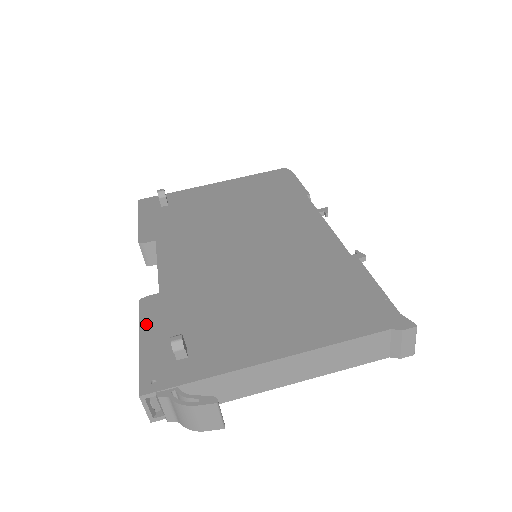
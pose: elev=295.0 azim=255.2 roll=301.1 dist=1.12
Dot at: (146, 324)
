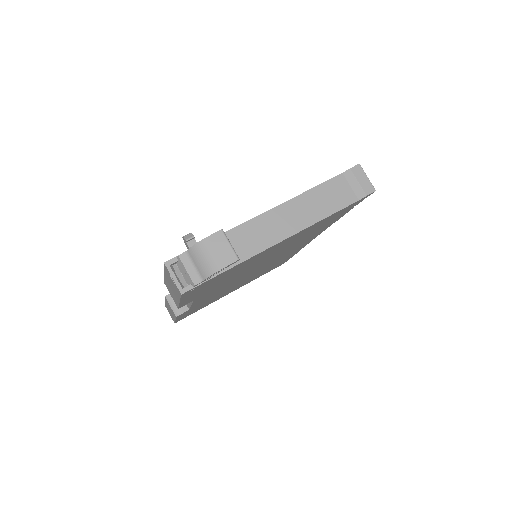
Dot at: occluded
